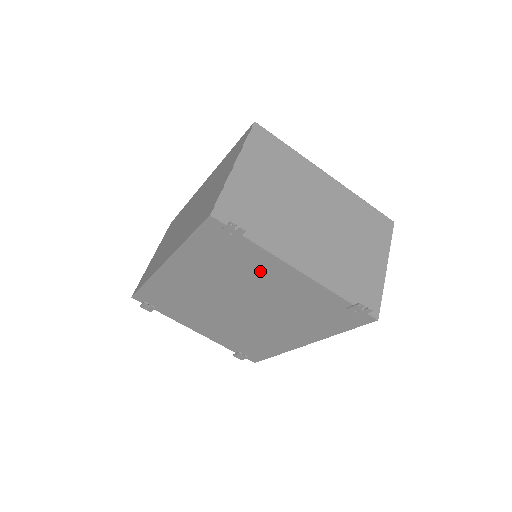
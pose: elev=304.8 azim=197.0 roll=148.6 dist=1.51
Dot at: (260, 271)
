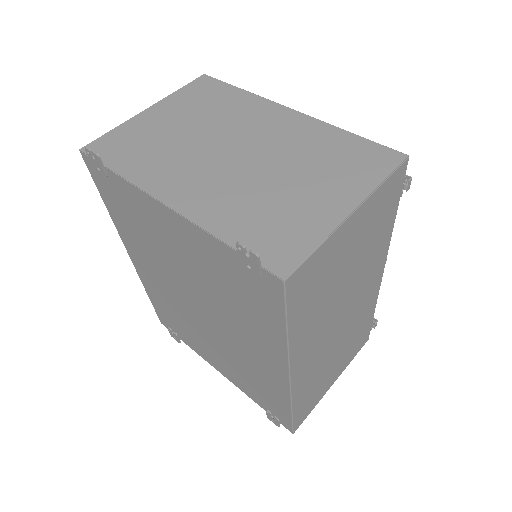
Dot at: (154, 225)
